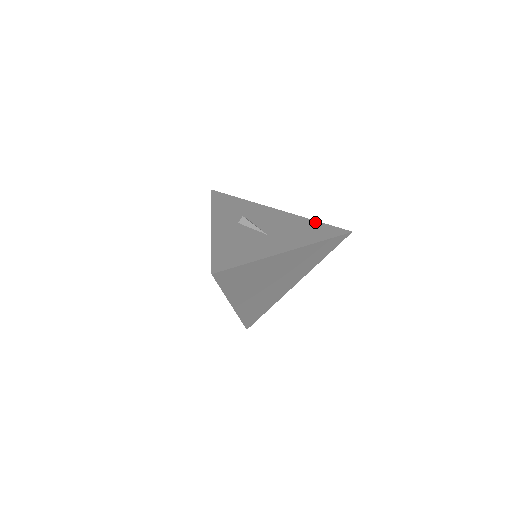
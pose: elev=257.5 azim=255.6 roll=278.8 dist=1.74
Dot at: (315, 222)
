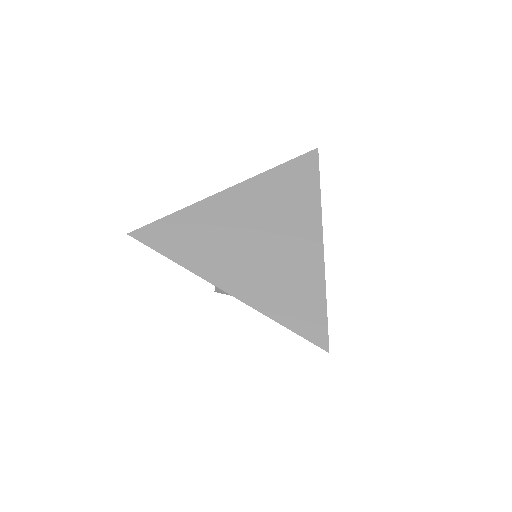
Dot at: occluded
